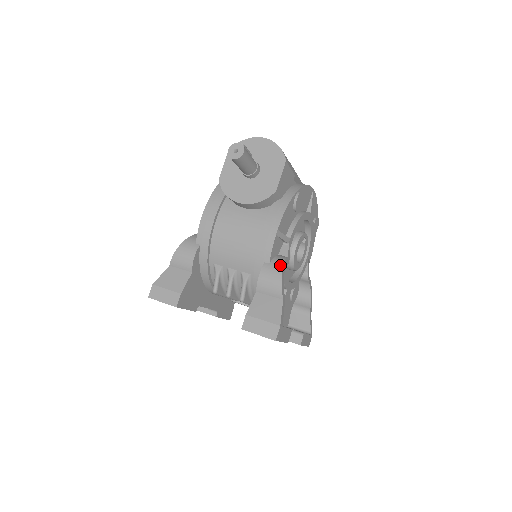
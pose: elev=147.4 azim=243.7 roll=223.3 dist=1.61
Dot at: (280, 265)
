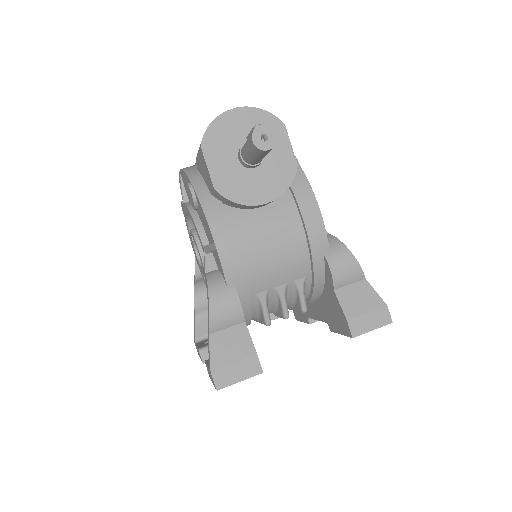
Dot at: (341, 246)
